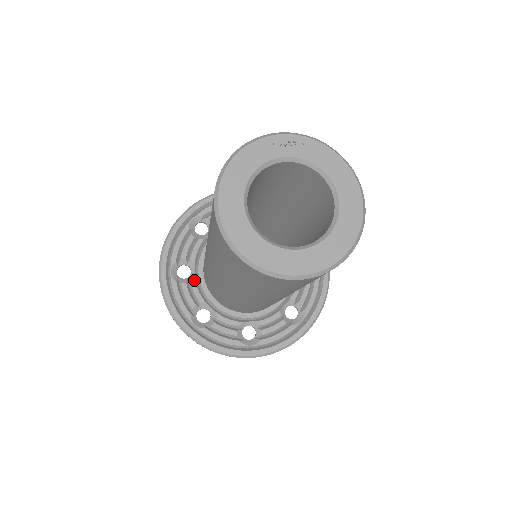
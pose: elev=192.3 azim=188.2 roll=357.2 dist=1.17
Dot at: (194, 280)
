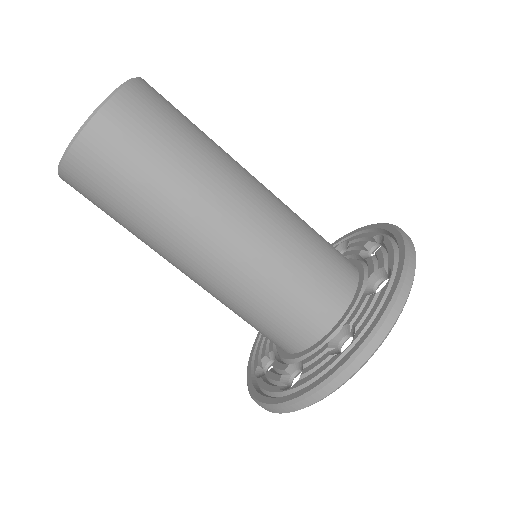
Dot at: (275, 361)
